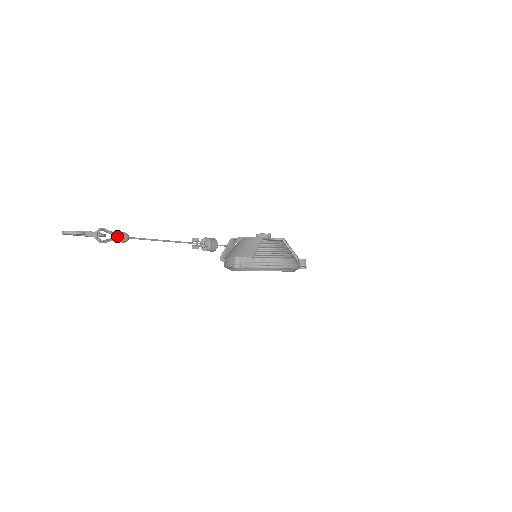
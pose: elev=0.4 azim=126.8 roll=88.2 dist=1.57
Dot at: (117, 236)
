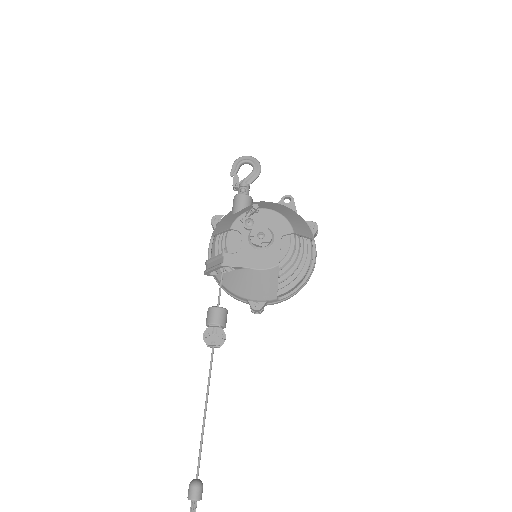
Dot at: occluded
